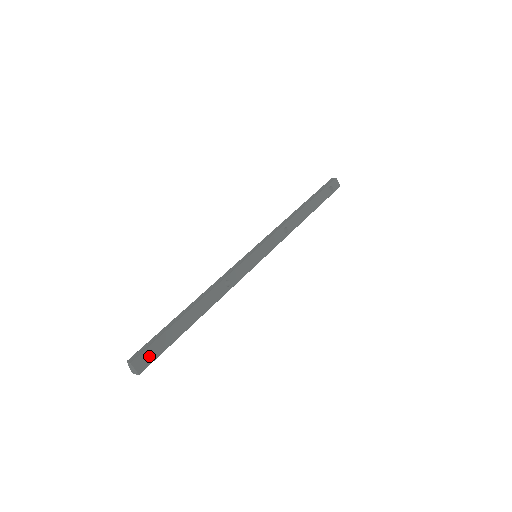
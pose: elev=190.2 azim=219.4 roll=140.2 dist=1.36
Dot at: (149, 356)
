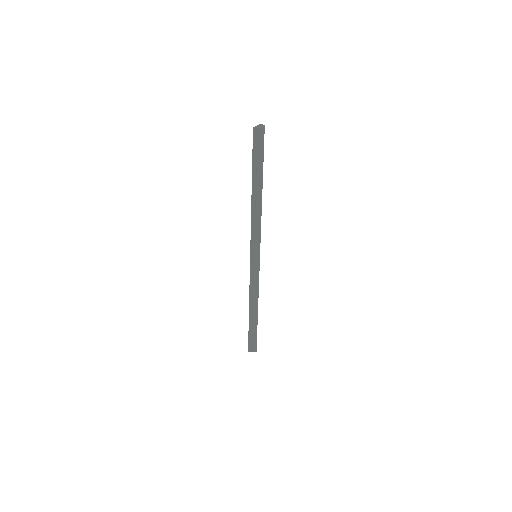
Dot at: (257, 143)
